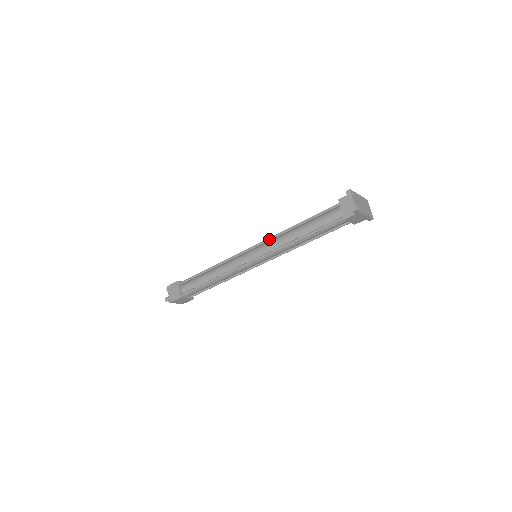
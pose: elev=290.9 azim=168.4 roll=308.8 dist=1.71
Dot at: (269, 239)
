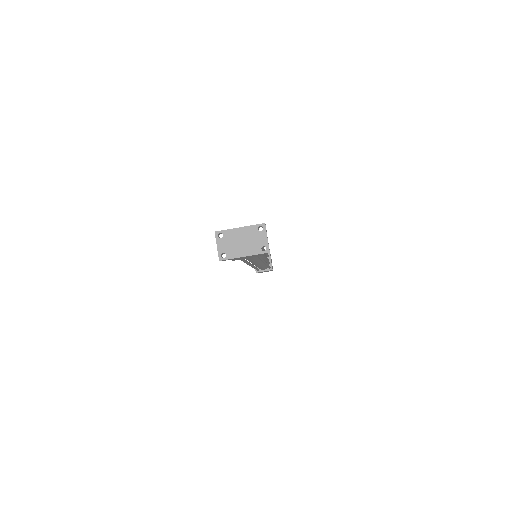
Dot at: occluded
